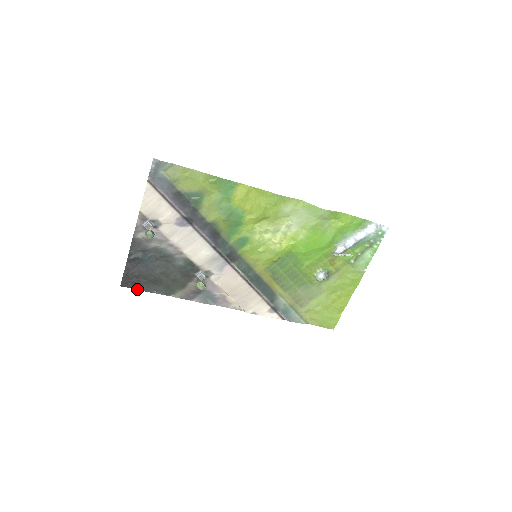
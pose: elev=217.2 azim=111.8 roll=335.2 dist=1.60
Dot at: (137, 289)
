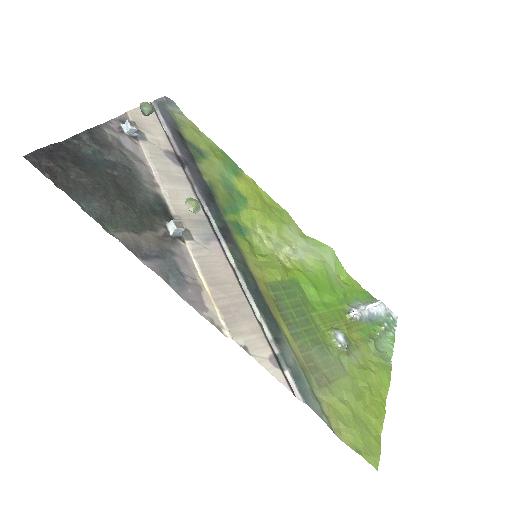
Dot at: (51, 180)
